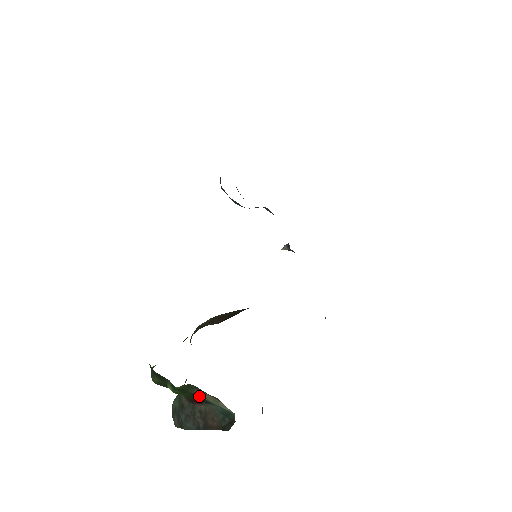
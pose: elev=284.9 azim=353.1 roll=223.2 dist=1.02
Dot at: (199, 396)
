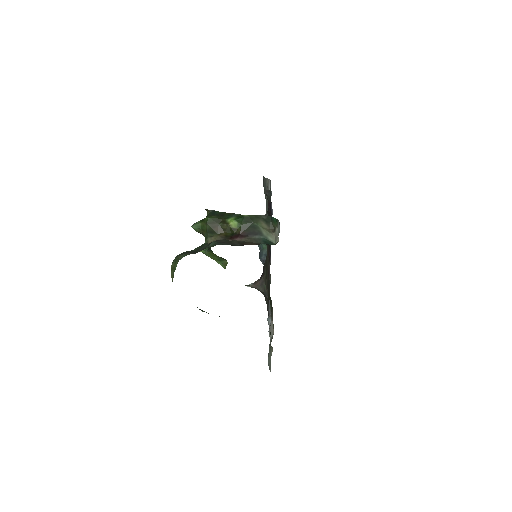
Dot at: (258, 226)
